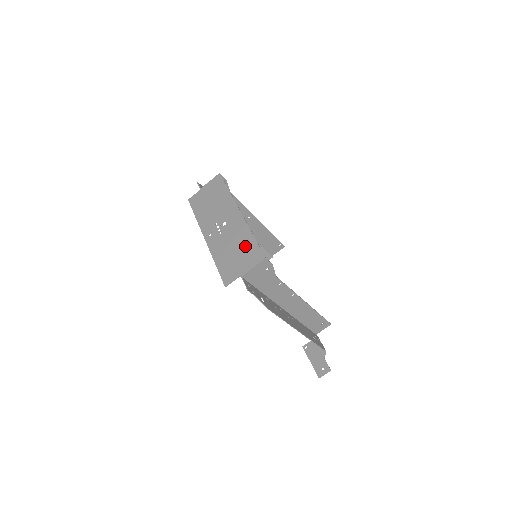
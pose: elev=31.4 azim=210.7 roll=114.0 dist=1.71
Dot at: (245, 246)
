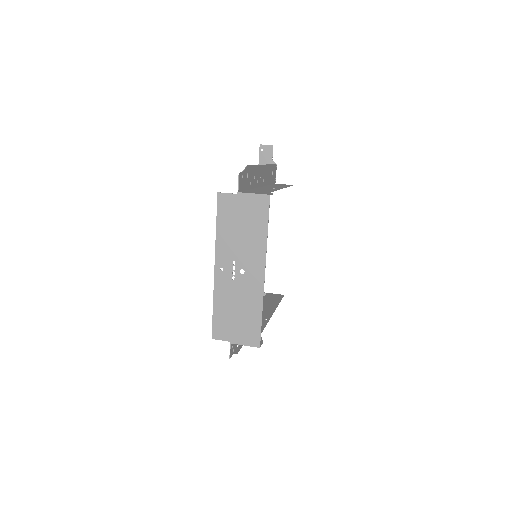
Dot at: (249, 318)
